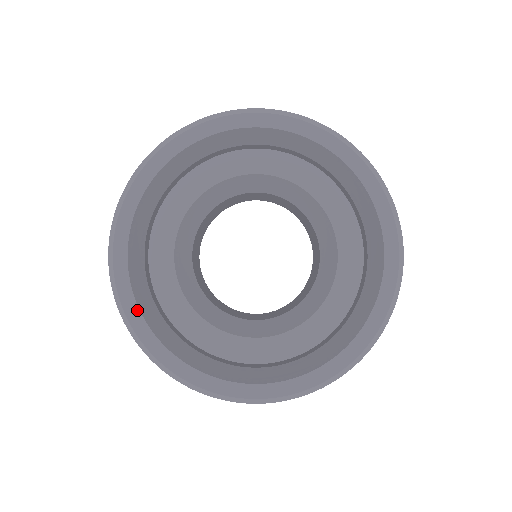
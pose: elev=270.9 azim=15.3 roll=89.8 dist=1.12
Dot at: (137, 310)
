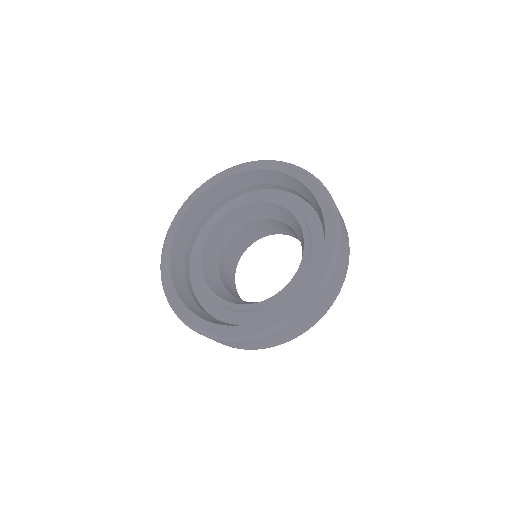
Dot at: (177, 224)
